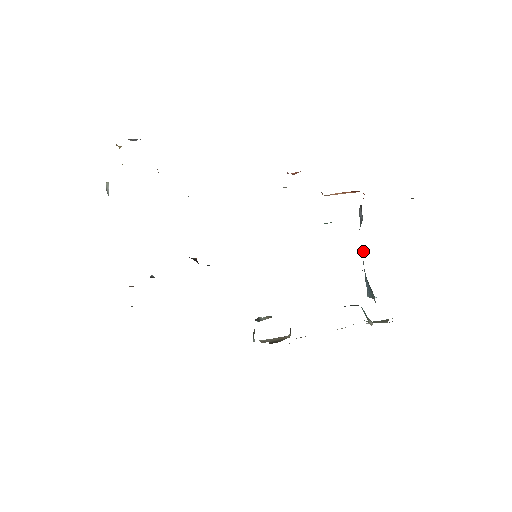
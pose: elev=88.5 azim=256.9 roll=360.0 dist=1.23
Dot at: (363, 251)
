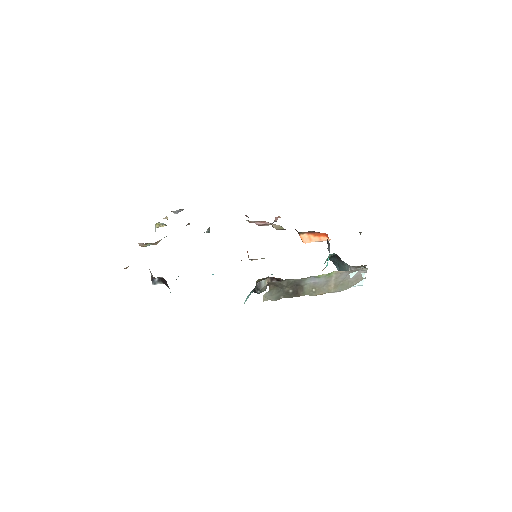
Dot at: occluded
